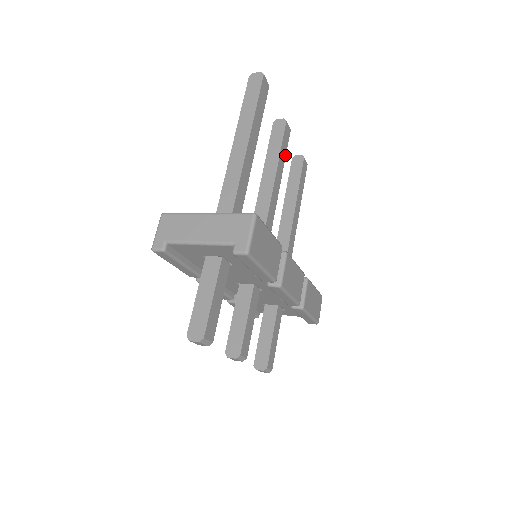
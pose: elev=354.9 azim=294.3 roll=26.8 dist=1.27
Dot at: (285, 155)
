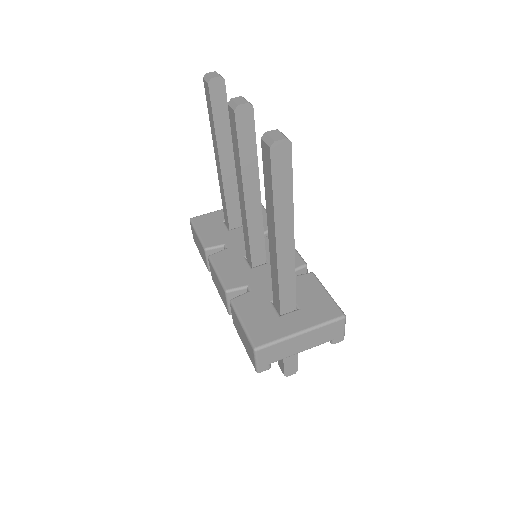
Dot at: occluded
